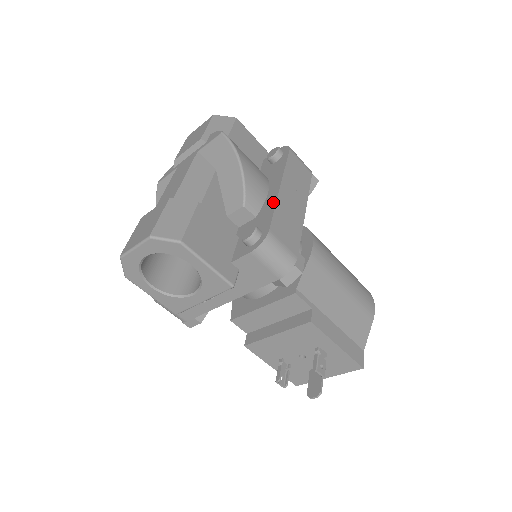
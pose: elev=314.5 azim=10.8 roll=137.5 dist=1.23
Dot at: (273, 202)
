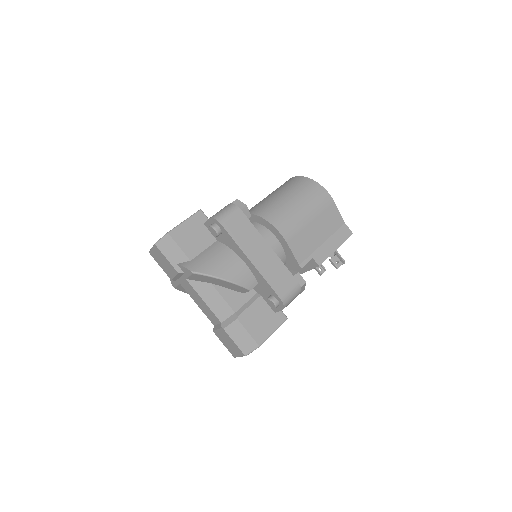
Dot at: (260, 276)
